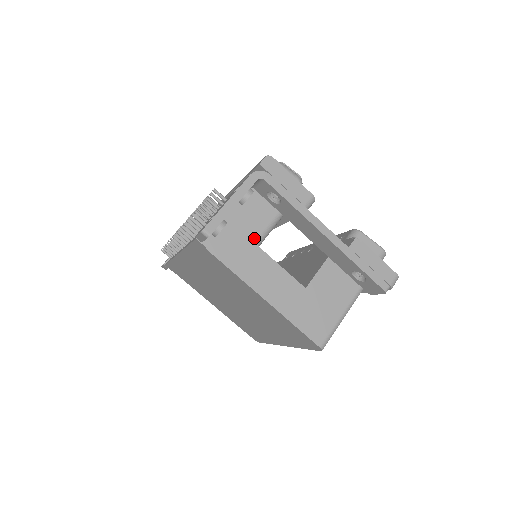
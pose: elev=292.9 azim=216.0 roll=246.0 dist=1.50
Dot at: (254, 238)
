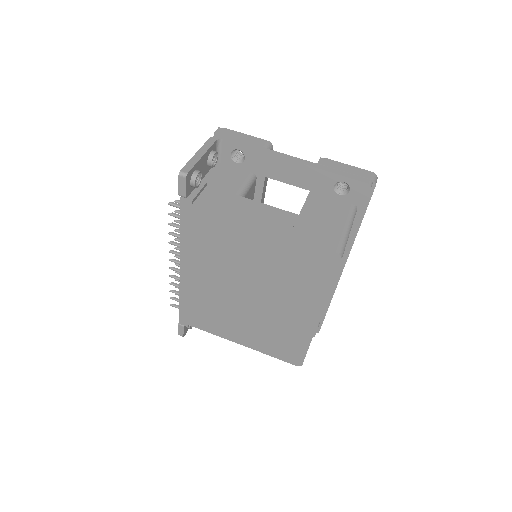
Dot at: (234, 192)
